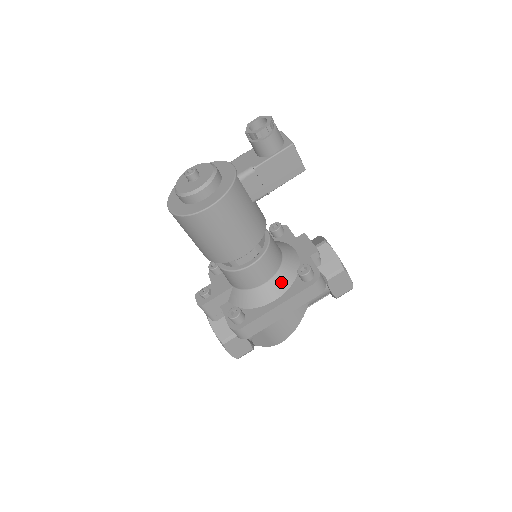
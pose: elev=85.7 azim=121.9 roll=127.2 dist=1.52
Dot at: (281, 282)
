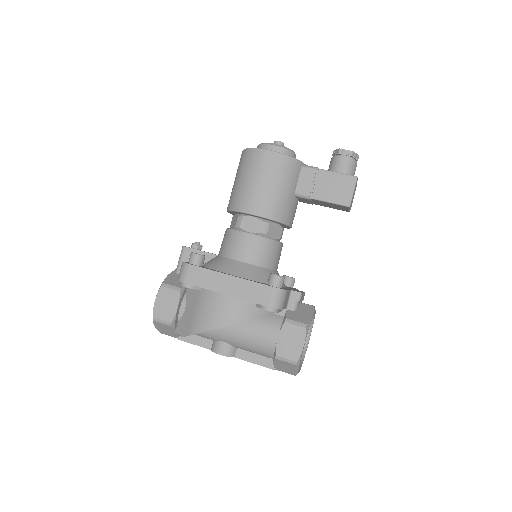
Dot at: (252, 272)
